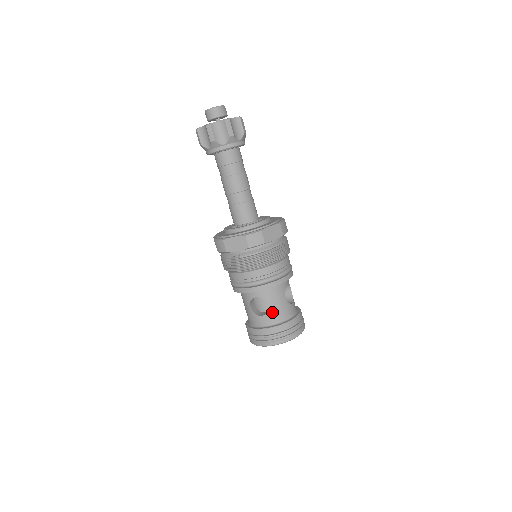
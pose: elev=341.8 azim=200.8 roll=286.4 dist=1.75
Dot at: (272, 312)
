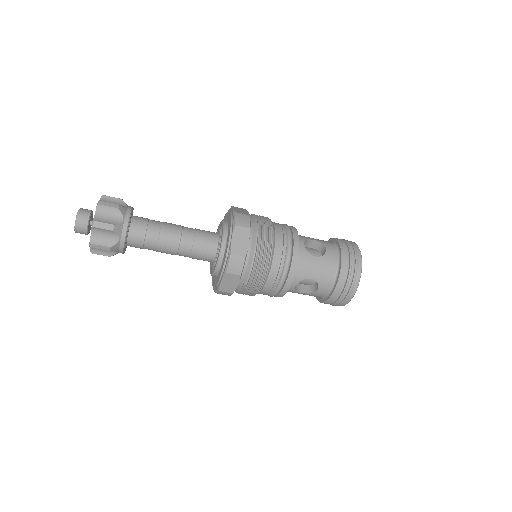
Dot at: (320, 279)
